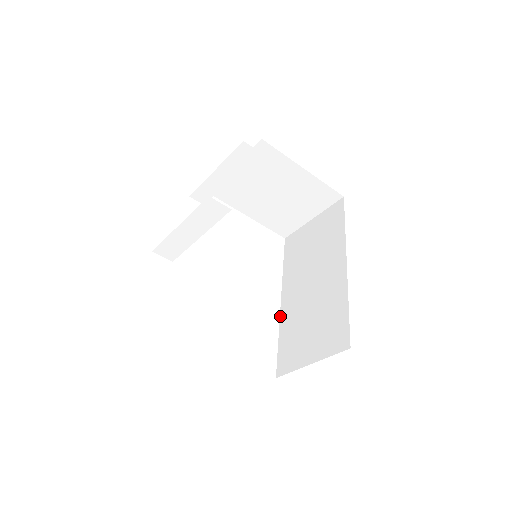
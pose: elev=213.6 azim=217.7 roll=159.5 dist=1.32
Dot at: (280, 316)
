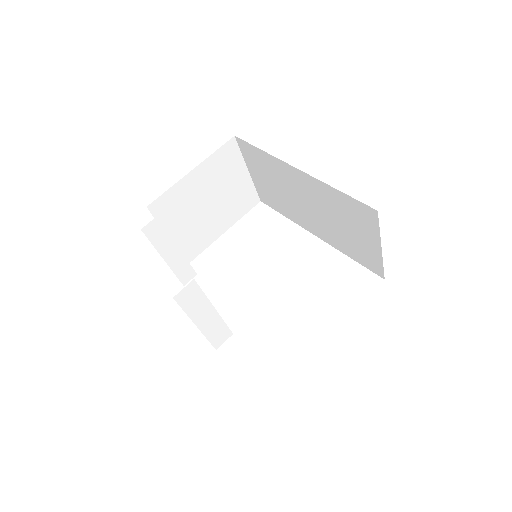
Dot at: occluded
